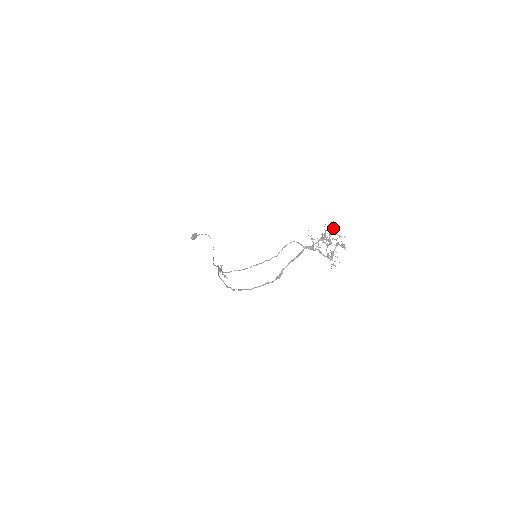
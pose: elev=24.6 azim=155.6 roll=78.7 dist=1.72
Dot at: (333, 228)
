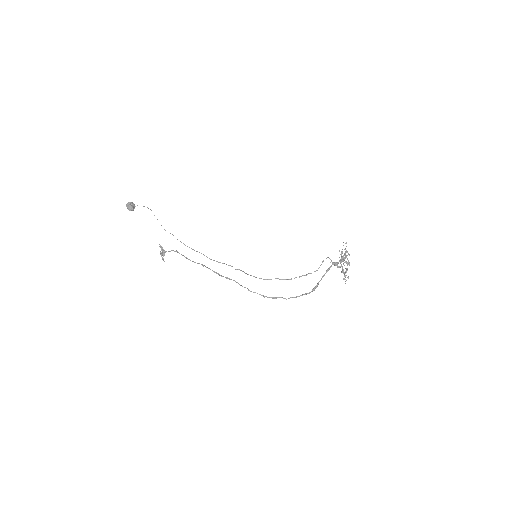
Dot at: occluded
